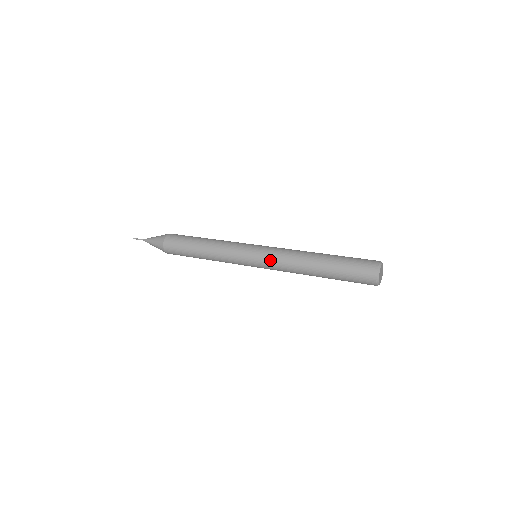
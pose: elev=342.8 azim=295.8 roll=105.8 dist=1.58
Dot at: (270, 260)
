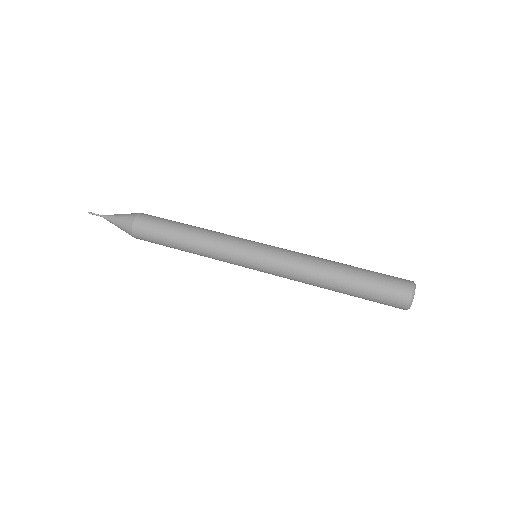
Dot at: (277, 264)
